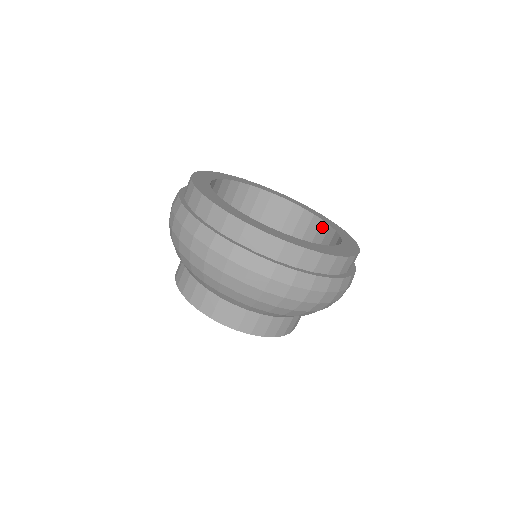
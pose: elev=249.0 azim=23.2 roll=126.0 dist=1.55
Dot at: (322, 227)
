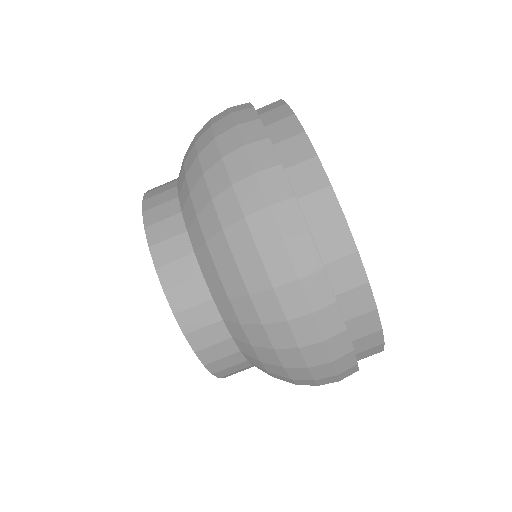
Dot at: occluded
